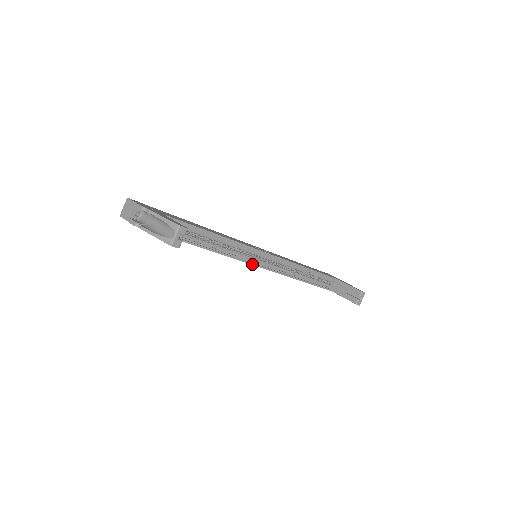
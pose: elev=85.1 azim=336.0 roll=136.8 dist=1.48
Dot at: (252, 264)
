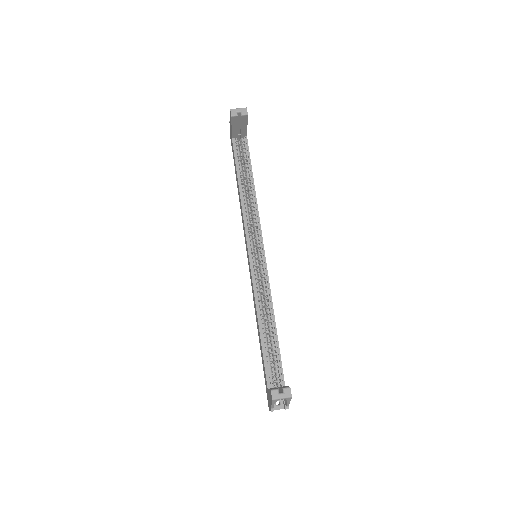
Dot at: (247, 241)
